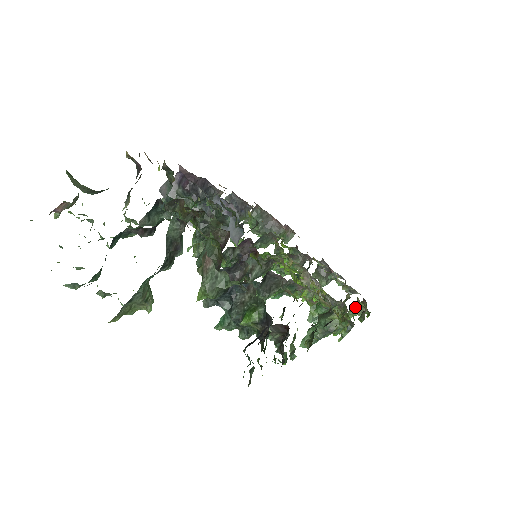
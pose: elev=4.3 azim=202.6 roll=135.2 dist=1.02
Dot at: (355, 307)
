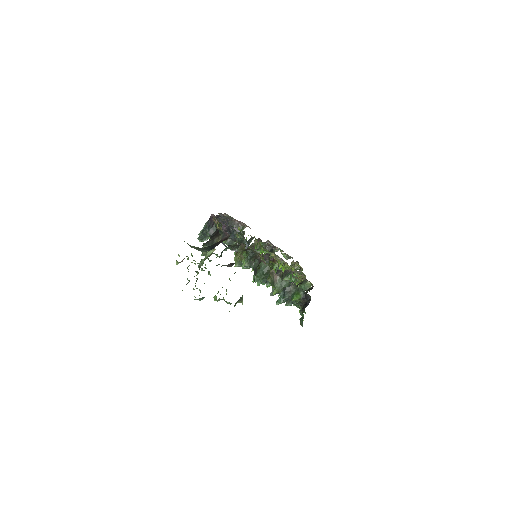
Dot at: occluded
